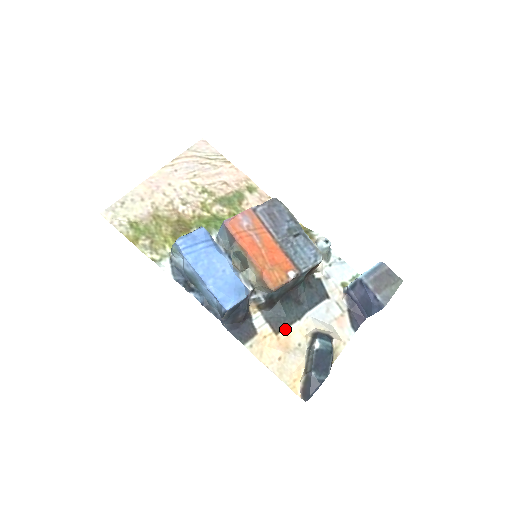
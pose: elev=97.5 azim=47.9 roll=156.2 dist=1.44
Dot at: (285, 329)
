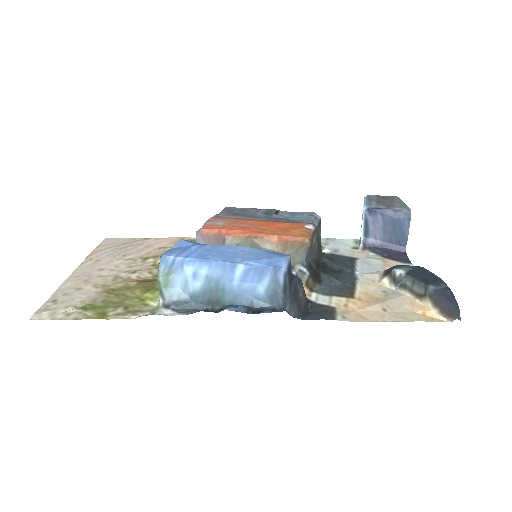
Dot at: (355, 291)
